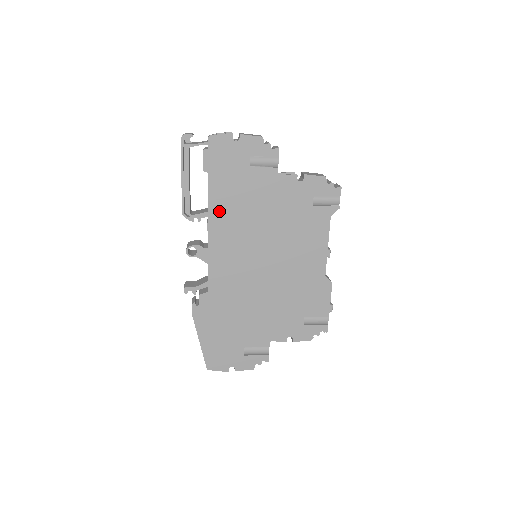
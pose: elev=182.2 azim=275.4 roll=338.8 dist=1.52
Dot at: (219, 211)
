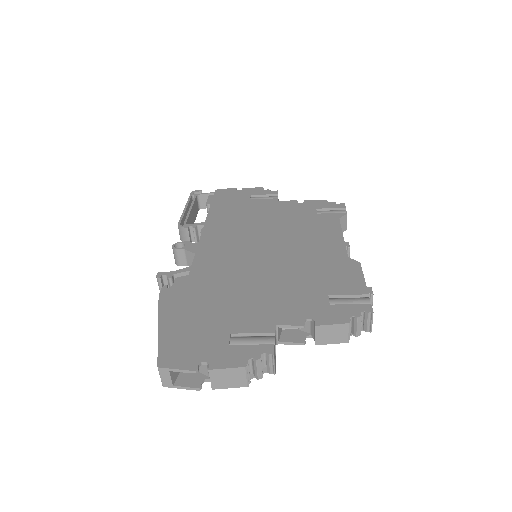
Dot at: (216, 221)
